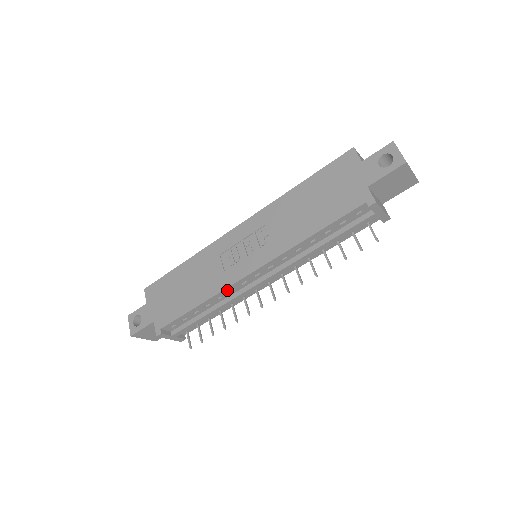
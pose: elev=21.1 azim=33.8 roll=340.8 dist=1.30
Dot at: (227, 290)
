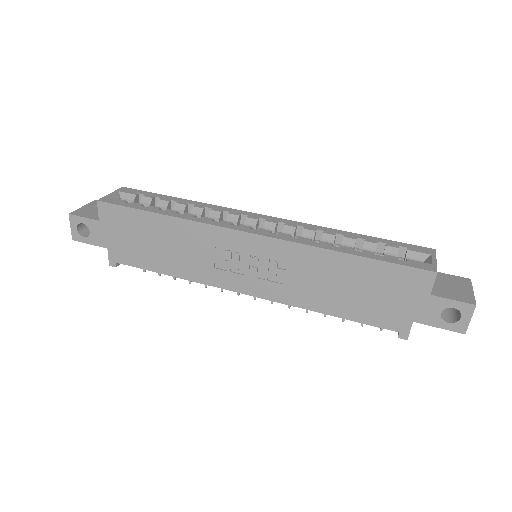
Dot at: (210, 283)
